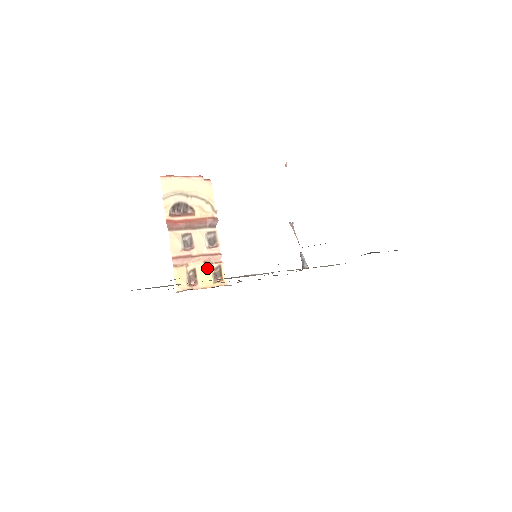
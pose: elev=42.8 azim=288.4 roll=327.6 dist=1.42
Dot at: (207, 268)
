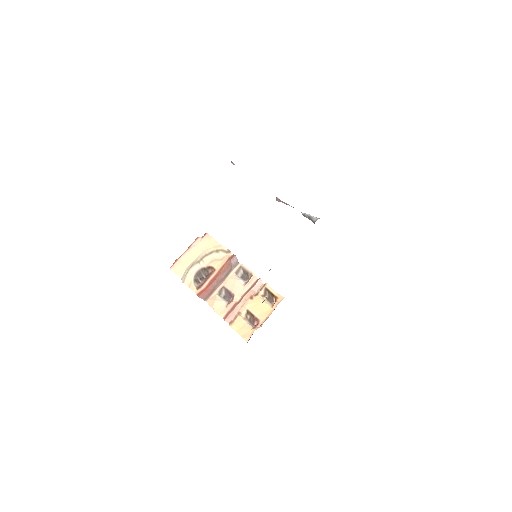
Dot at: (257, 301)
